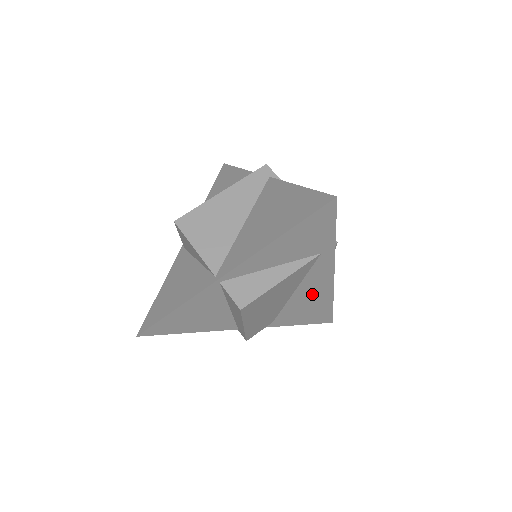
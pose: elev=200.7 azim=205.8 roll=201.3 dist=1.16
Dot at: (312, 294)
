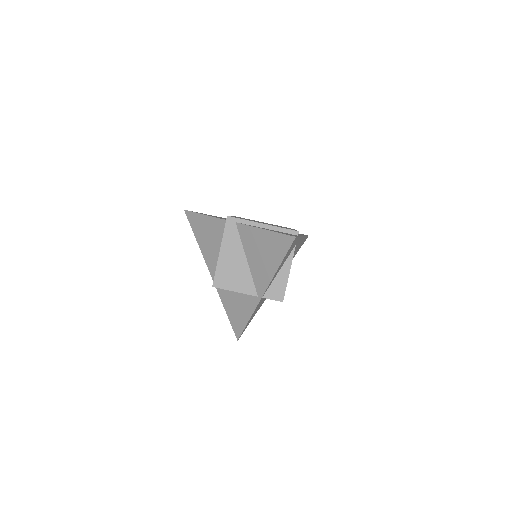
Dot at: occluded
